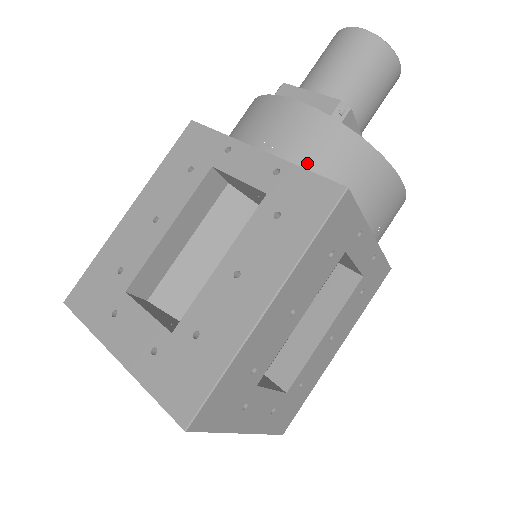
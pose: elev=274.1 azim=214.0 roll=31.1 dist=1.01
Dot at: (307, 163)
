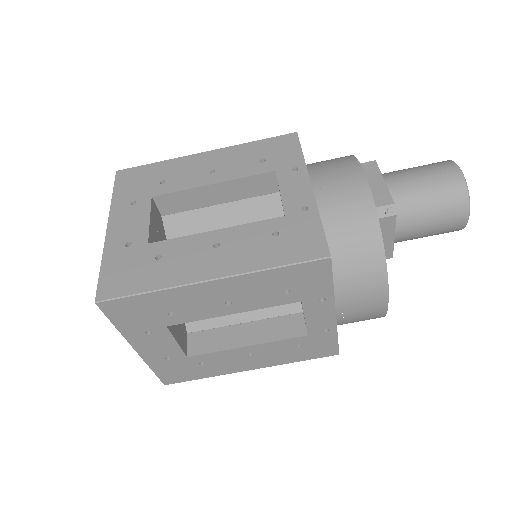
Dot at: (330, 221)
